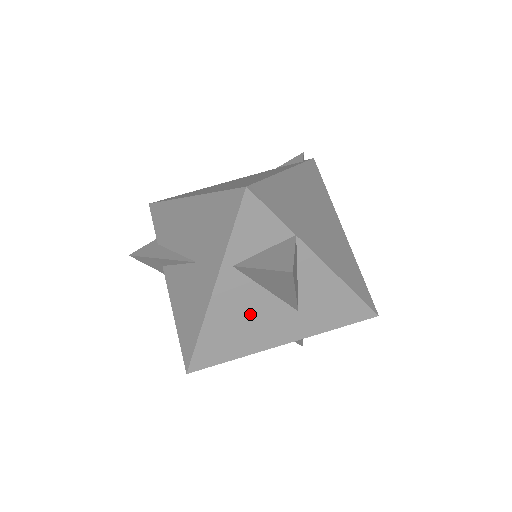
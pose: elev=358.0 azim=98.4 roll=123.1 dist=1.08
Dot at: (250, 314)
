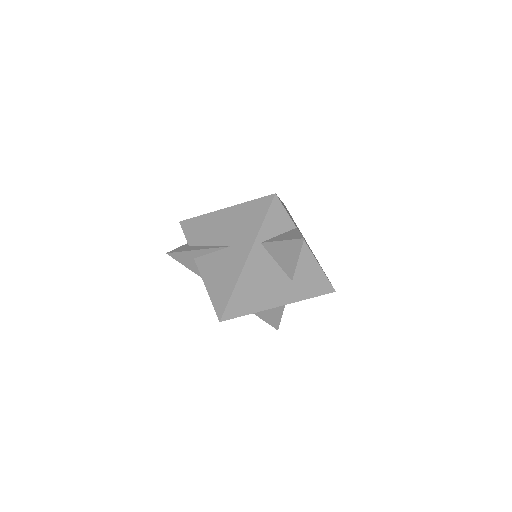
Dot at: (265, 279)
